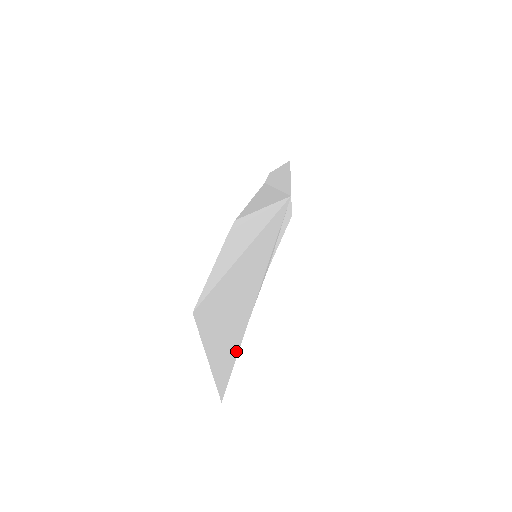
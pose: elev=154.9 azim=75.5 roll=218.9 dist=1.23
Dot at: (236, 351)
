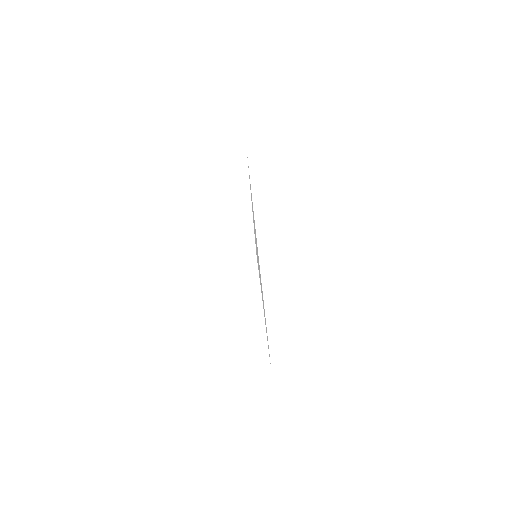
Dot at: occluded
